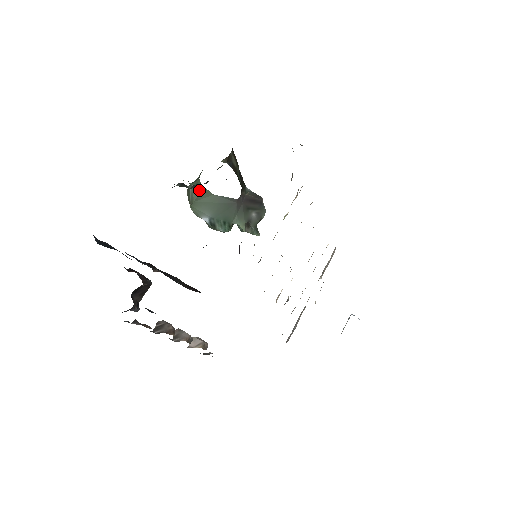
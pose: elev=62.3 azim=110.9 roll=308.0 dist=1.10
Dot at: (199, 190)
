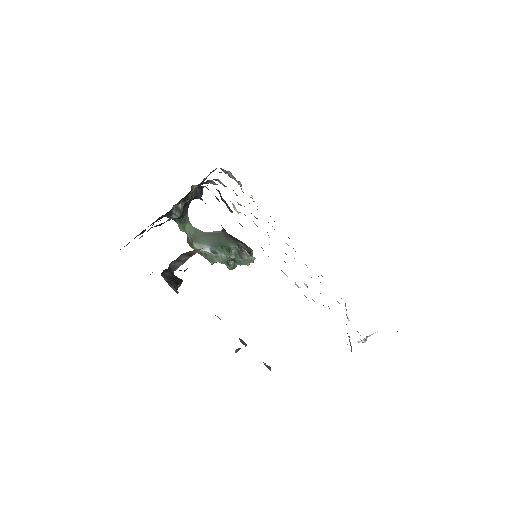
Dot at: (193, 231)
